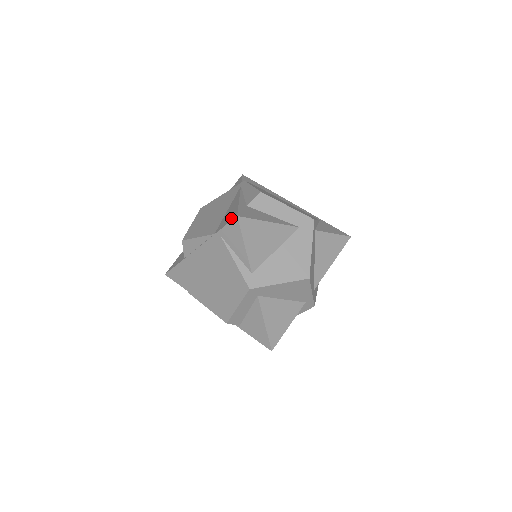
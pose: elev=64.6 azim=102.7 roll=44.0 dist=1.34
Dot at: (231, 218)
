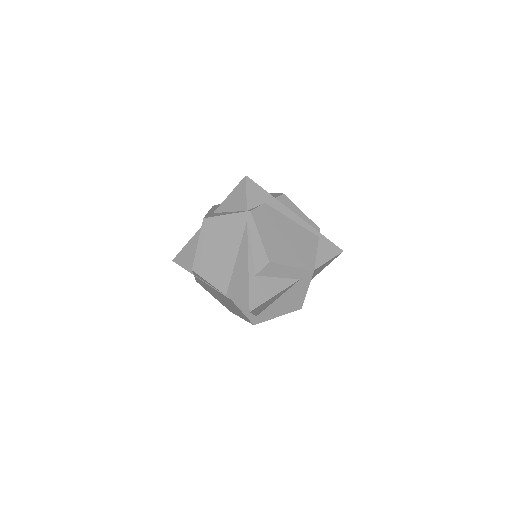
Dot at: (243, 302)
